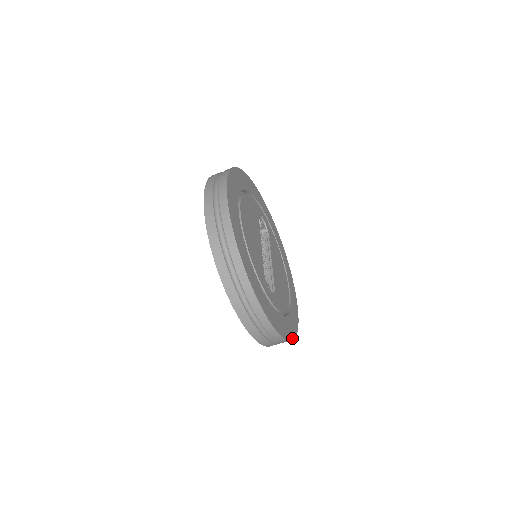
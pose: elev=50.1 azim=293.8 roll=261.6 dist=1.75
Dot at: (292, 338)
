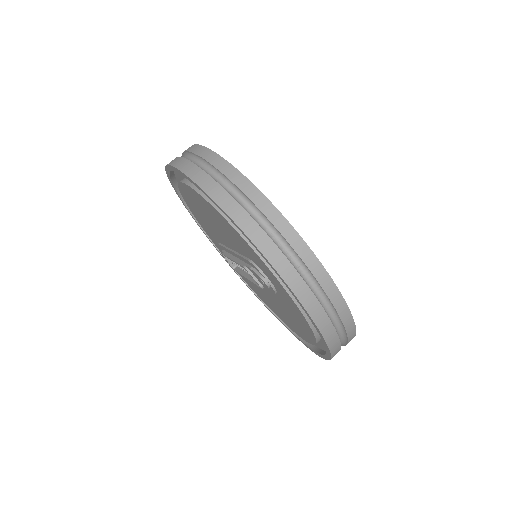
Dot at: (353, 324)
